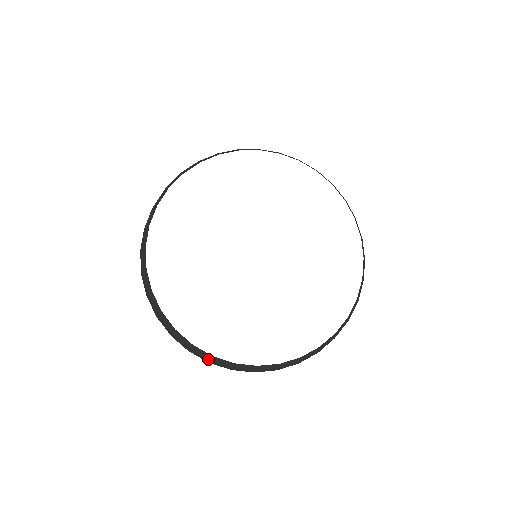
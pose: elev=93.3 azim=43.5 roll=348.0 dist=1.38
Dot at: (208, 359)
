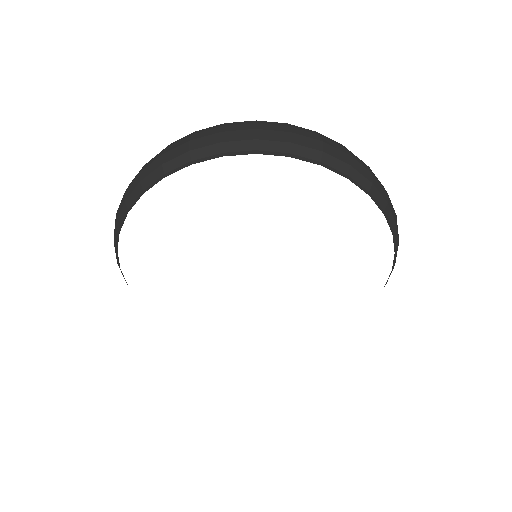
Dot at: occluded
